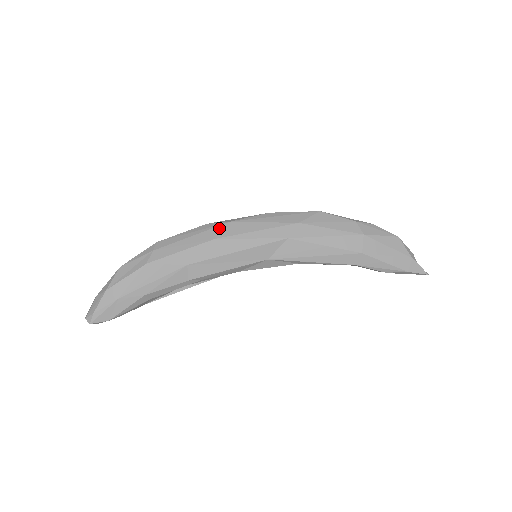
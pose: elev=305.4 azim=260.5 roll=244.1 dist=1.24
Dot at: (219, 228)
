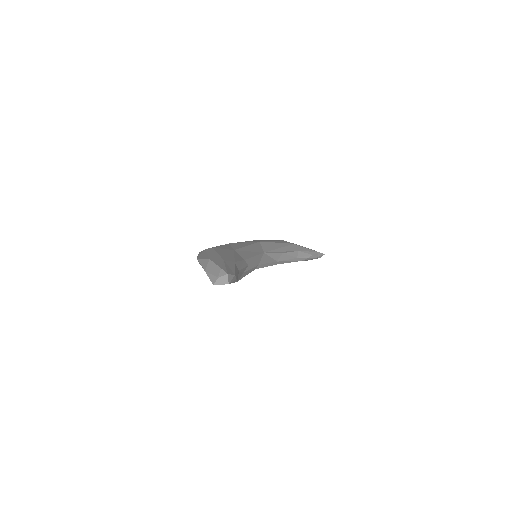
Dot at: occluded
